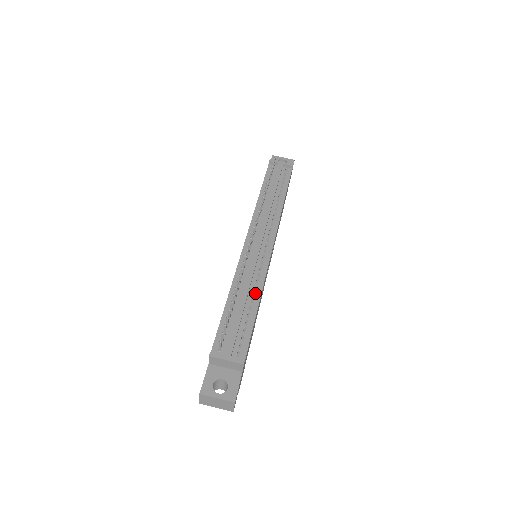
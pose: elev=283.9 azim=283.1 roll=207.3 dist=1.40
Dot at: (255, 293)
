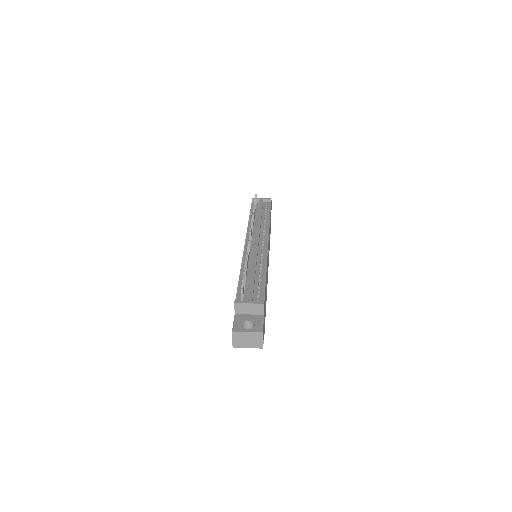
Dot at: (261, 268)
